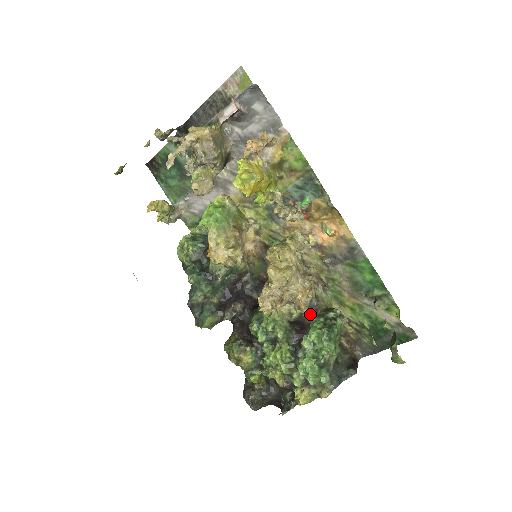
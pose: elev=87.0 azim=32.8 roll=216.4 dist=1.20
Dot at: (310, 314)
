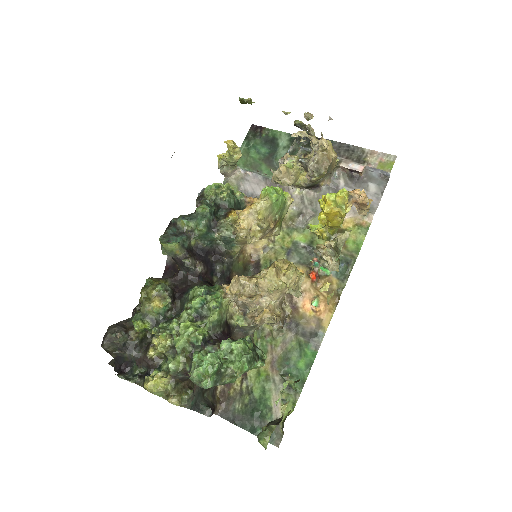
Dot at: (240, 335)
